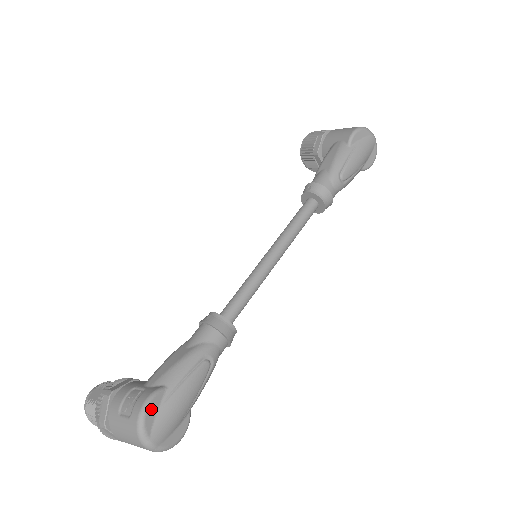
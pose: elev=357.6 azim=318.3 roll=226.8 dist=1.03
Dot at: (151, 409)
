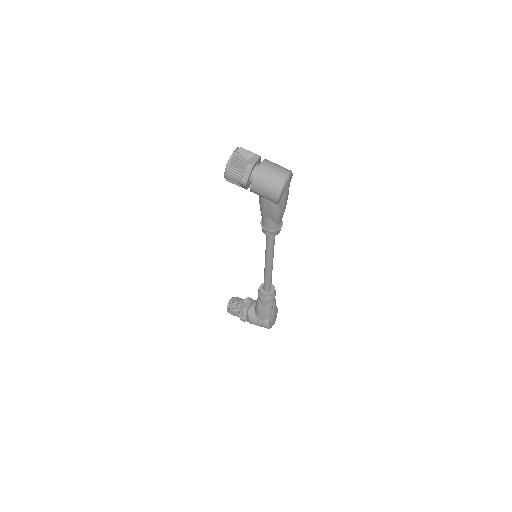
Dot at: (270, 325)
